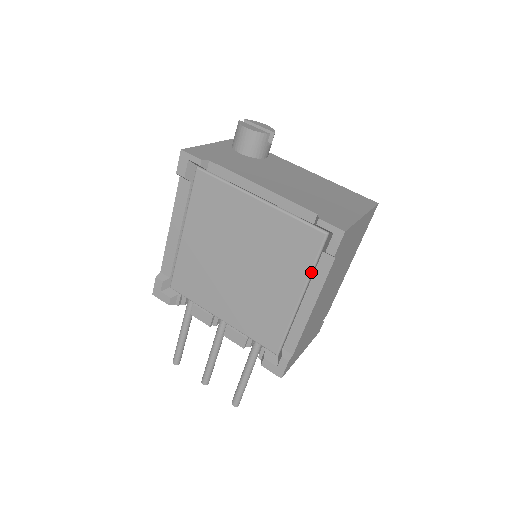
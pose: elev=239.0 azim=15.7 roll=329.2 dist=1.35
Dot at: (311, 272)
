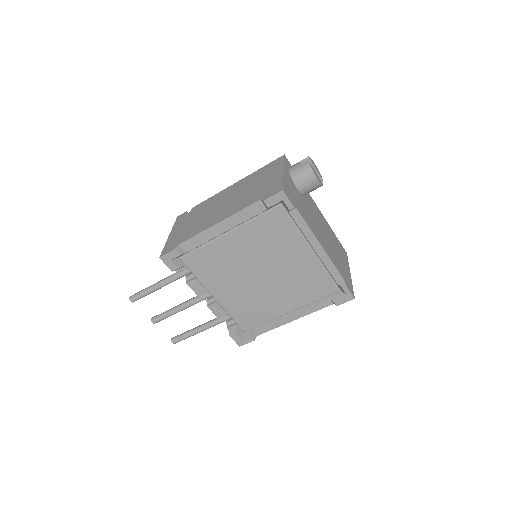
Dot at: (311, 303)
